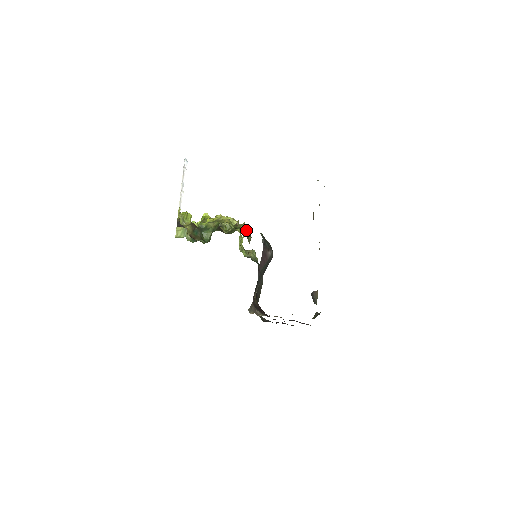
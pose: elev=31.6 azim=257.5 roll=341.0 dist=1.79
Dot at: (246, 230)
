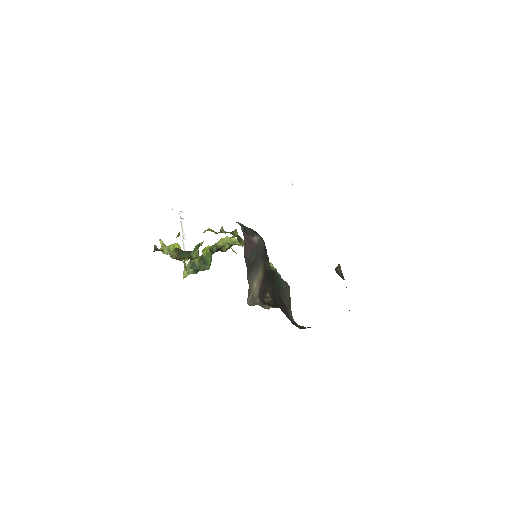
Dot at: (232, 232)
